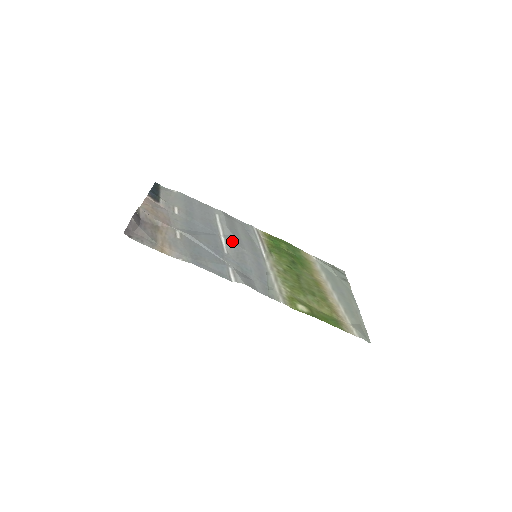
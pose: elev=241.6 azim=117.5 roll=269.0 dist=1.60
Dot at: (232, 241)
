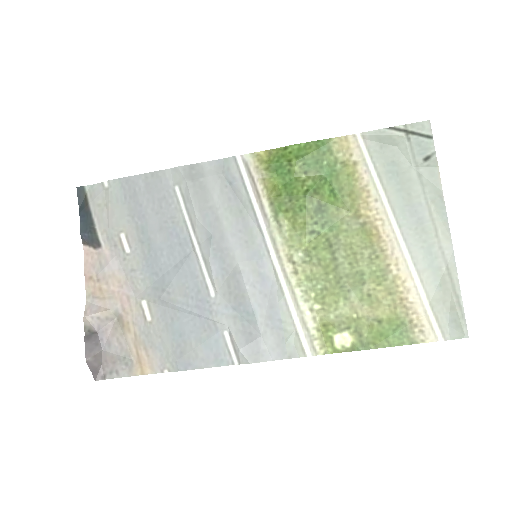
Dot at: (213, 257)
